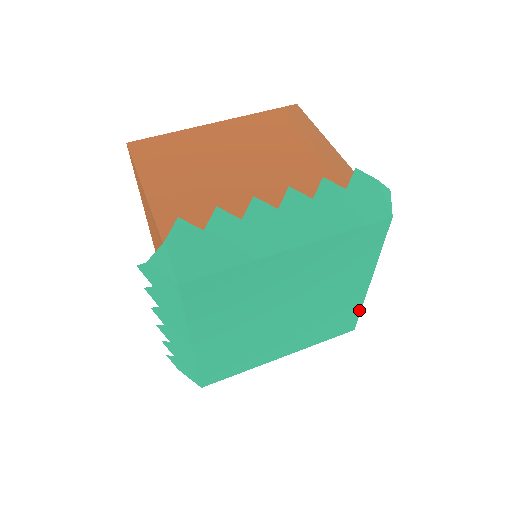
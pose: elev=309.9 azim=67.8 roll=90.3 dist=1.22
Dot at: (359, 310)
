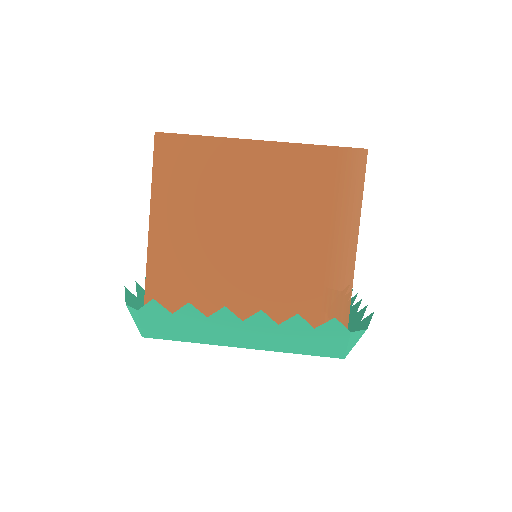
Dot at: occluded
